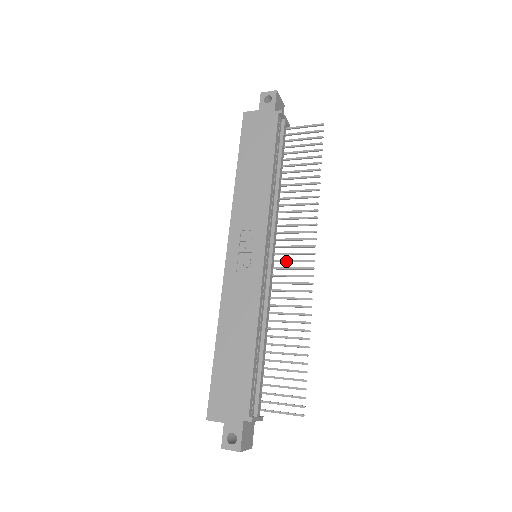
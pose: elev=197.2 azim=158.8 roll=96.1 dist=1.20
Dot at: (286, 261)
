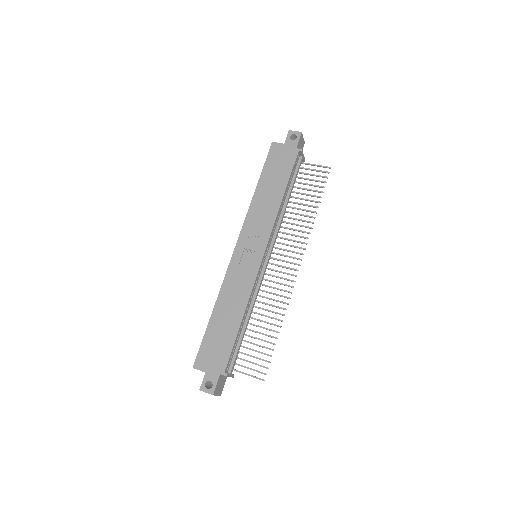
Dot at: (278, 265)
